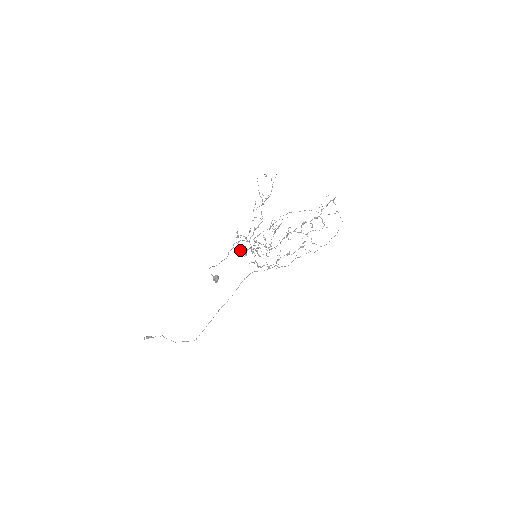
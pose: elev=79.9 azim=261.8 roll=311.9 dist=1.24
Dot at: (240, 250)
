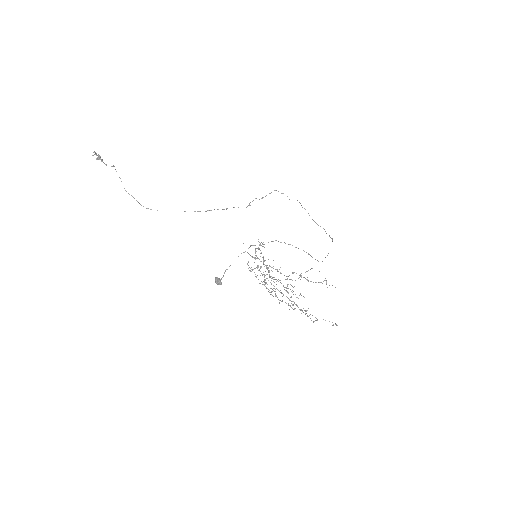
Dot at: (252, 257)
